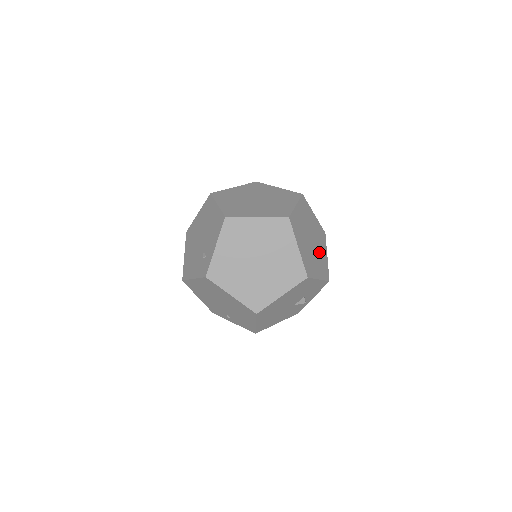
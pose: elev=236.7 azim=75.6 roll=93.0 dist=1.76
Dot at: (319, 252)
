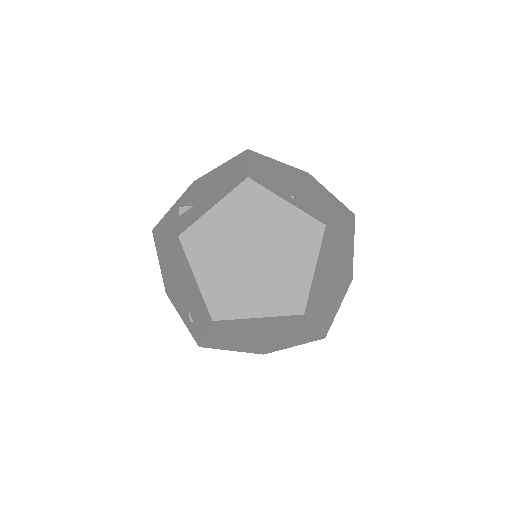
Dot at: (343, 268)
